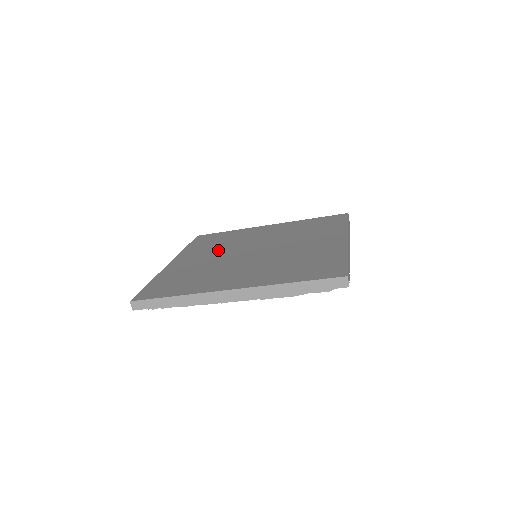
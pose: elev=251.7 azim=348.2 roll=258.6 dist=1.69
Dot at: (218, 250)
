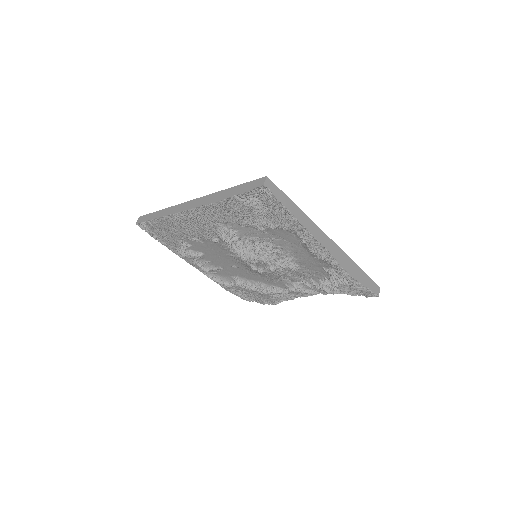
Dot at: occluded
